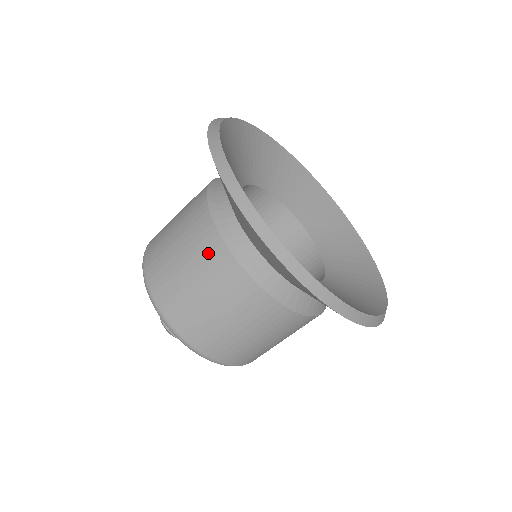
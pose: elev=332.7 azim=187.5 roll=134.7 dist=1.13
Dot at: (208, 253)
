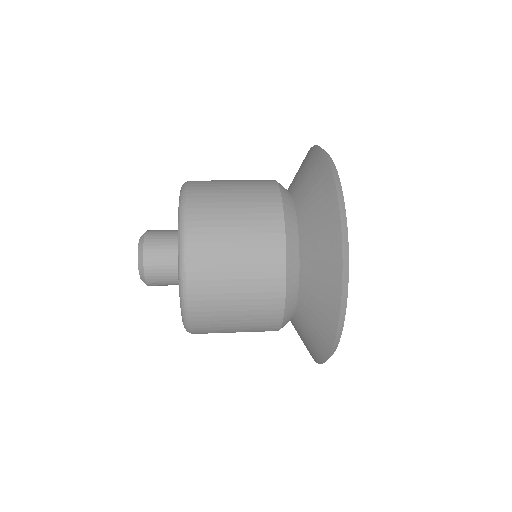
Dot at: (266, 225)
